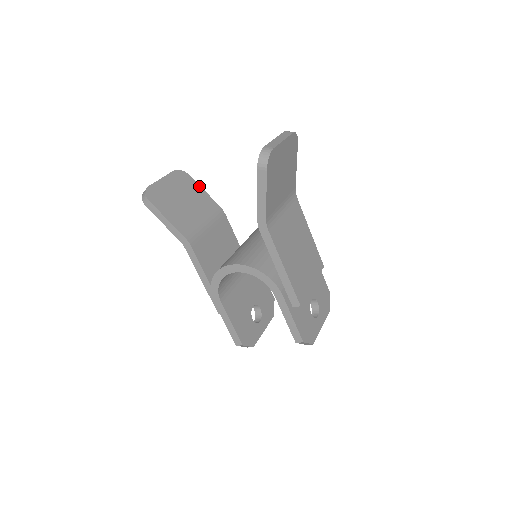
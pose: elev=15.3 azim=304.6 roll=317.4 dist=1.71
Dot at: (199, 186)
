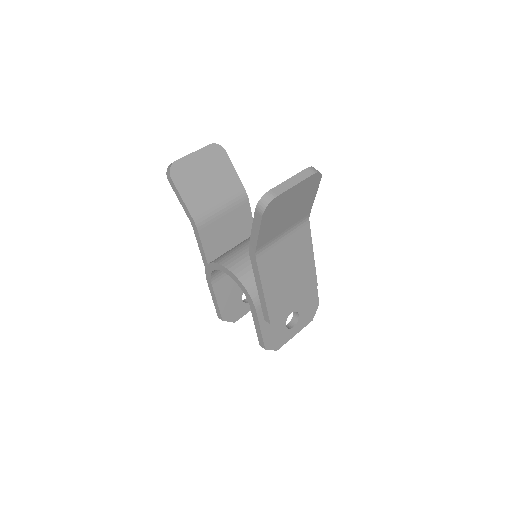
Dot at: (231, 165)
